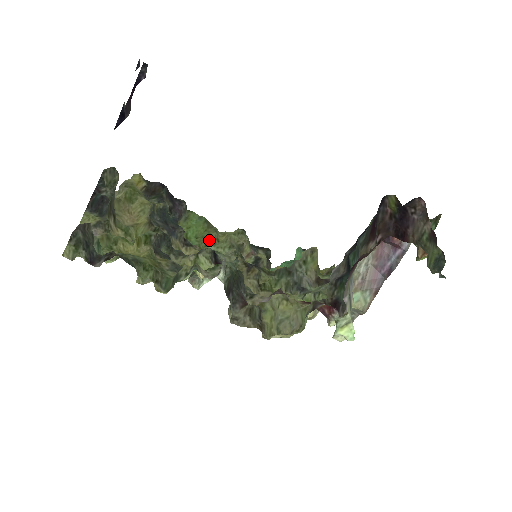
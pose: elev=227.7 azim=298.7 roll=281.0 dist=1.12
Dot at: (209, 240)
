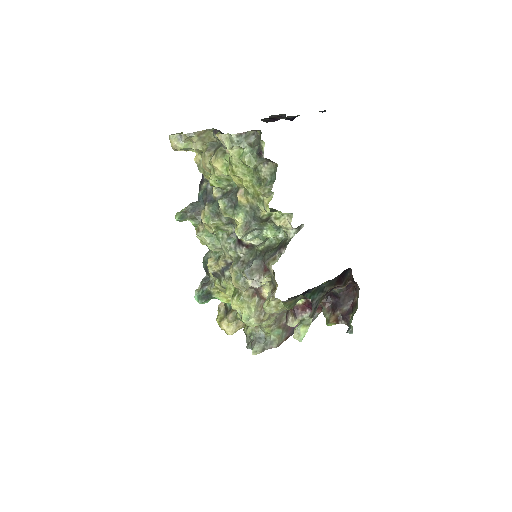
Dot at: occluded
